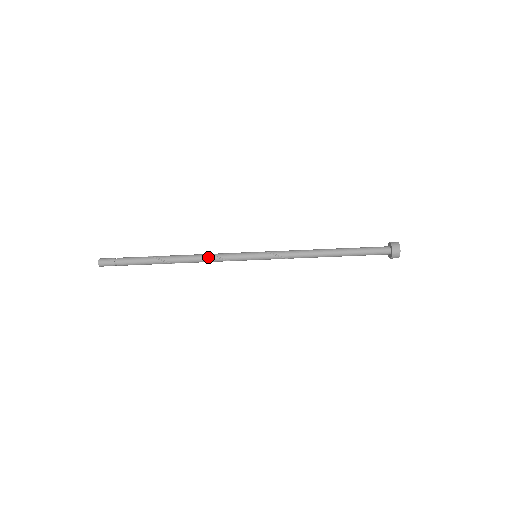
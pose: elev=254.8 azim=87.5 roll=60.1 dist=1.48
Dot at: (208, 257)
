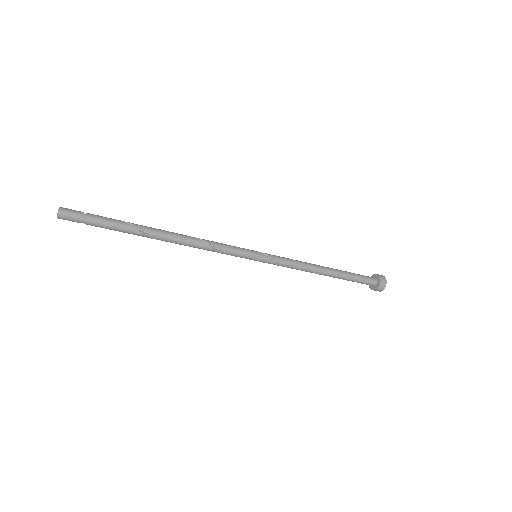
Dot at: (205, 247)
